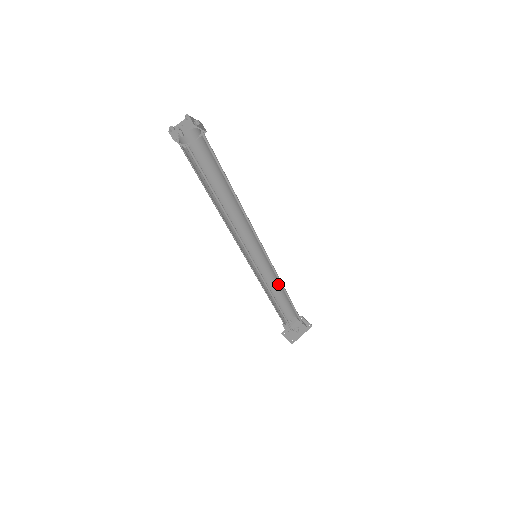
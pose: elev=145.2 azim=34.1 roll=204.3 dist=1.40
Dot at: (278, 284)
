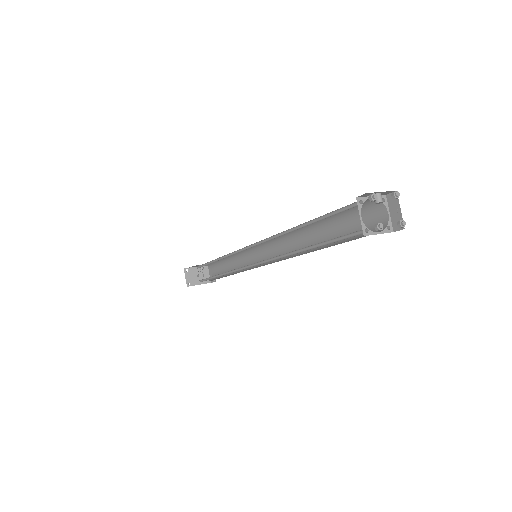
Dot at: (235, 259)
